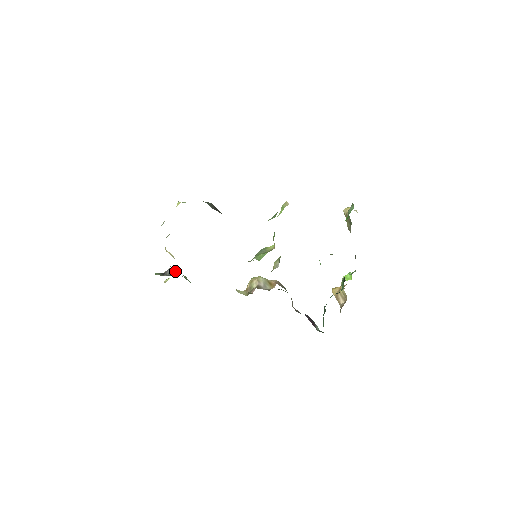
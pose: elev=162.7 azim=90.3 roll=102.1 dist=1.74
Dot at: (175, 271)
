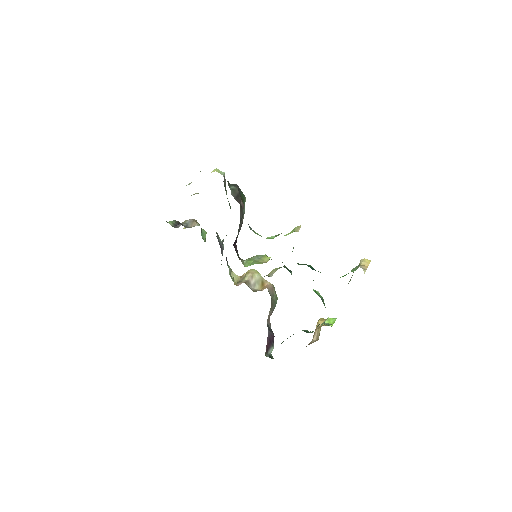
Dot at: (192, 225)
